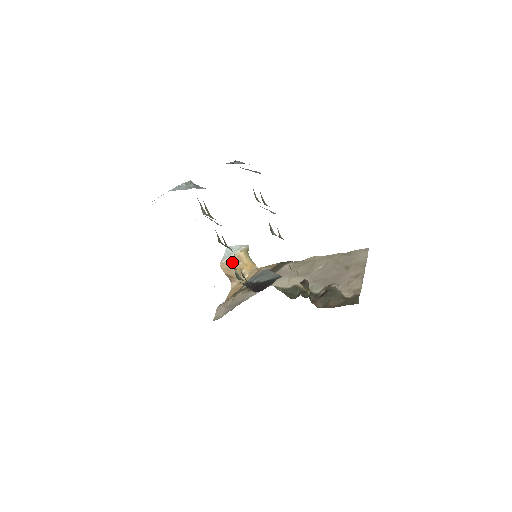
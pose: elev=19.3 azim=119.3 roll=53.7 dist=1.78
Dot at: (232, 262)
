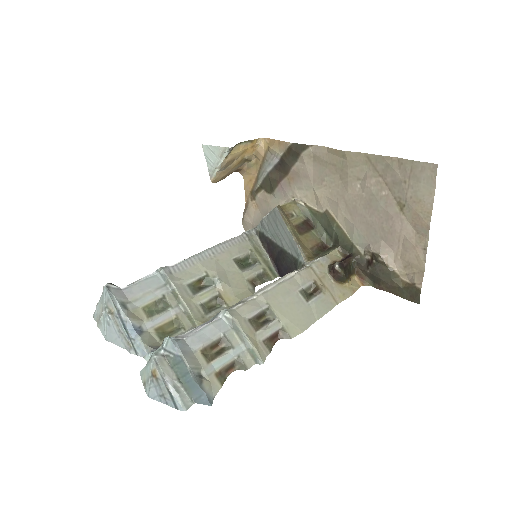
Dot at: (224, 170)
